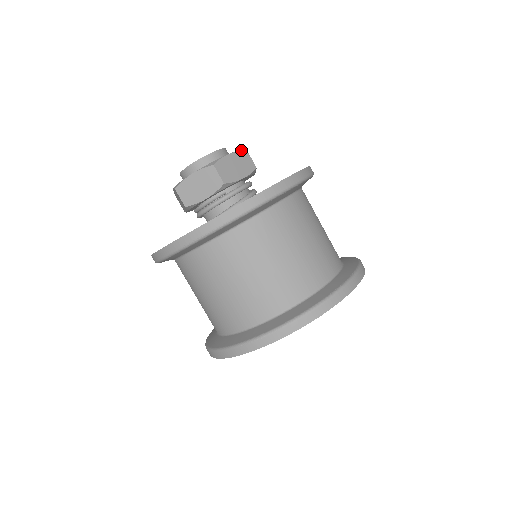
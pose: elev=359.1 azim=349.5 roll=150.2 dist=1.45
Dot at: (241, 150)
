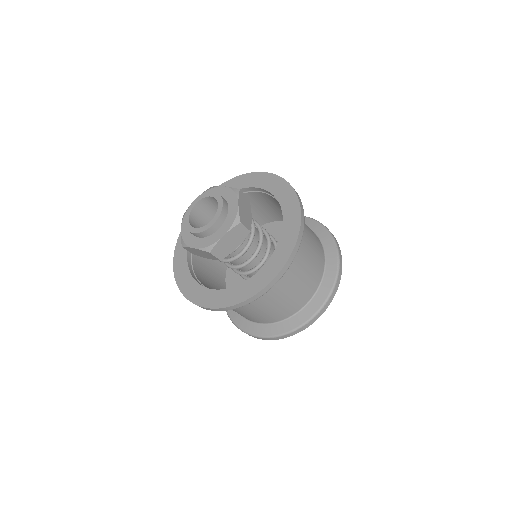
Dot at: (238, 193)
